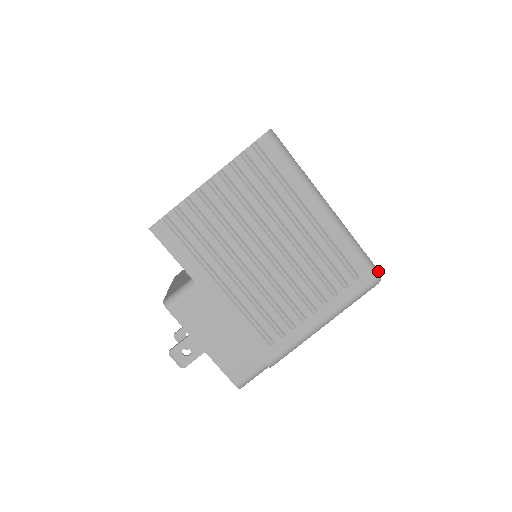
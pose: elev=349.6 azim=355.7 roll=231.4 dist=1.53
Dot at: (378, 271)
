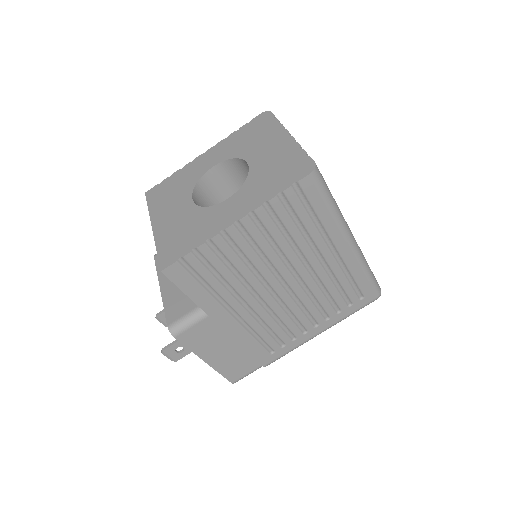
Dot at: (380, 289)
